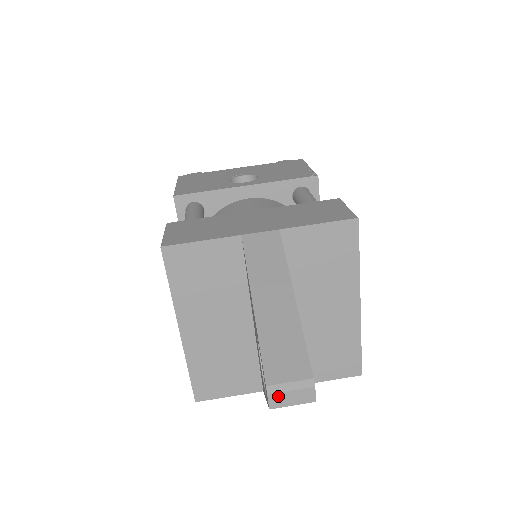
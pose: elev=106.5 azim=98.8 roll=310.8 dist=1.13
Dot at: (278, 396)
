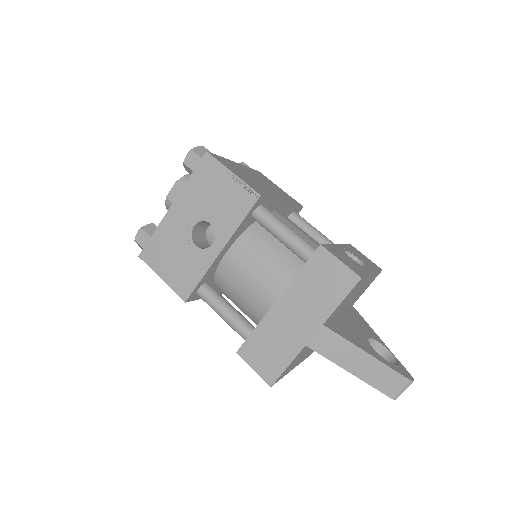
Dot at: occluded
